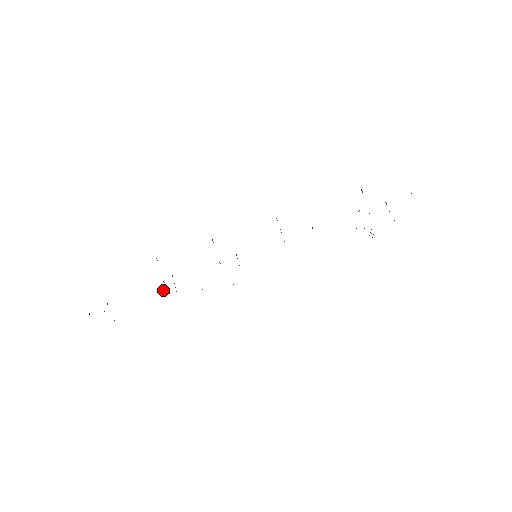
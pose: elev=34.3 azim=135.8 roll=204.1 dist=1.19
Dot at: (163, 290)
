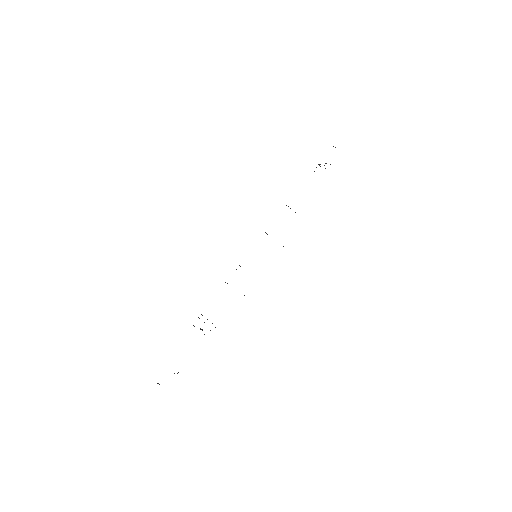
Dot at: (201, 329)
